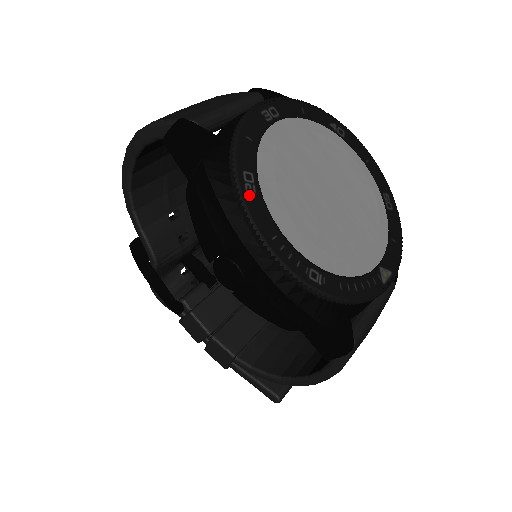
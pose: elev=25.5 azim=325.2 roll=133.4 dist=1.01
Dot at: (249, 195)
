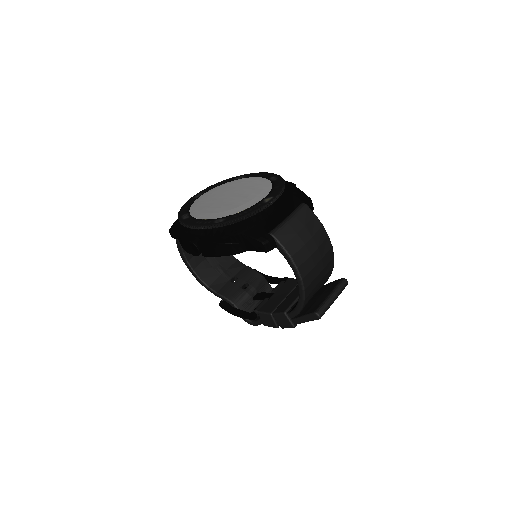
Dot at: (185, 219)
